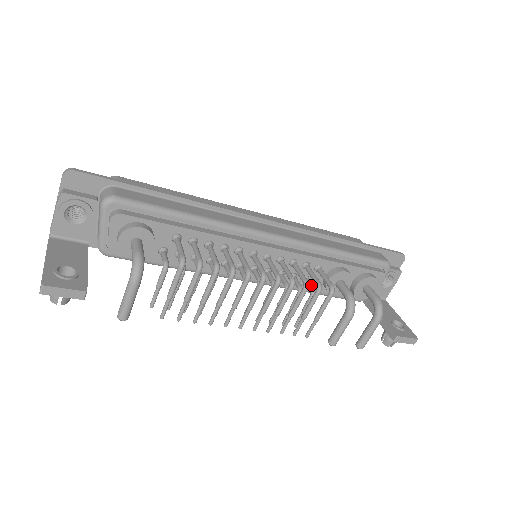
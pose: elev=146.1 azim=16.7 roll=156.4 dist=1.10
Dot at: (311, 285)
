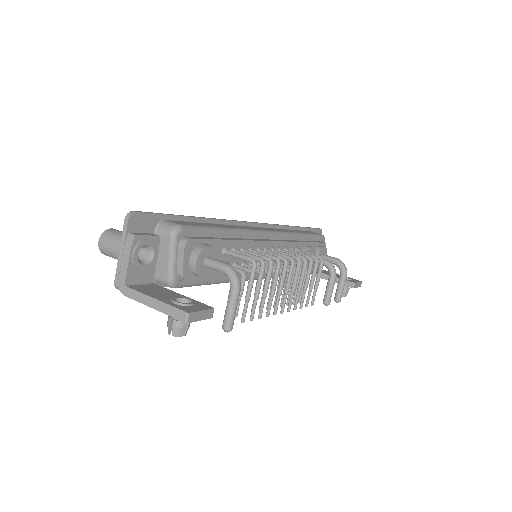
Dot at: (301, 264)
